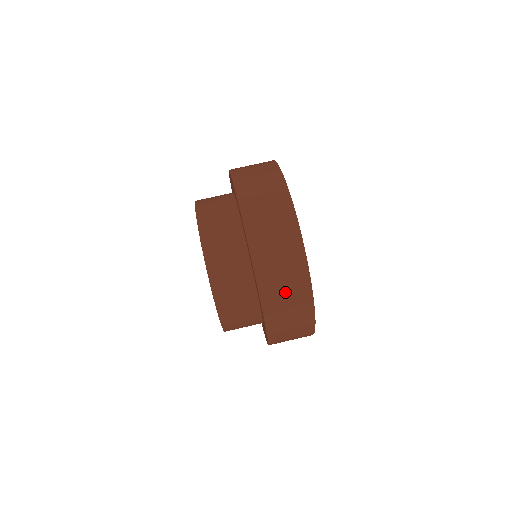
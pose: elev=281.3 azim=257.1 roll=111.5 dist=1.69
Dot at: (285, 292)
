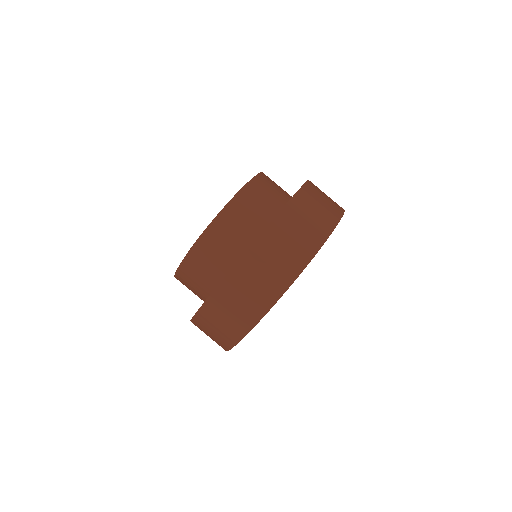
Dot at: (212, 332)
